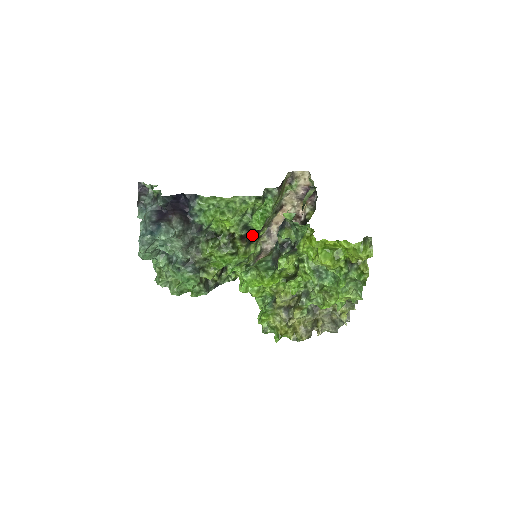
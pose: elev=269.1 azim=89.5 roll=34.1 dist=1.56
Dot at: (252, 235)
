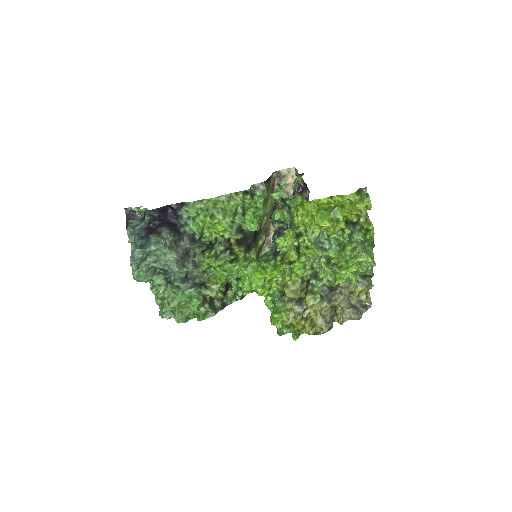
Dot at: (249, 240)
